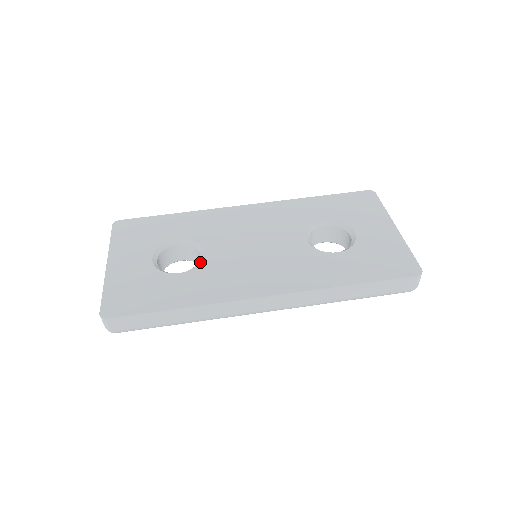
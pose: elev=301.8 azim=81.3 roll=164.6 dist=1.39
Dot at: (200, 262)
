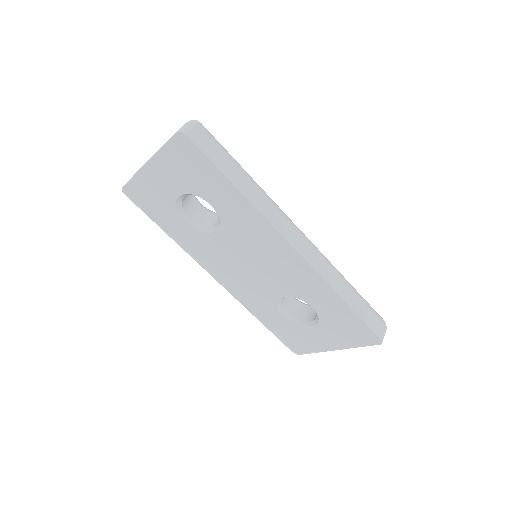
Dot at: (205, 233)
